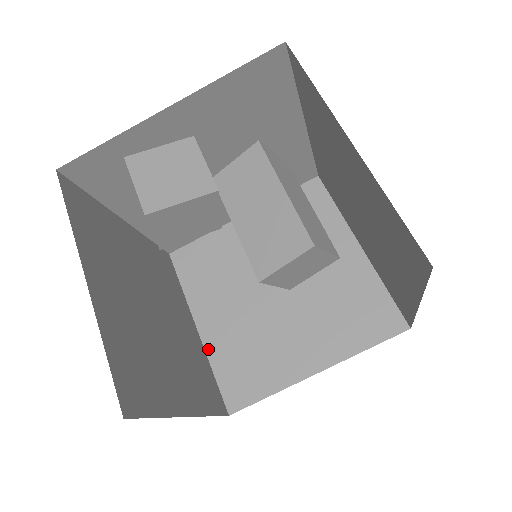
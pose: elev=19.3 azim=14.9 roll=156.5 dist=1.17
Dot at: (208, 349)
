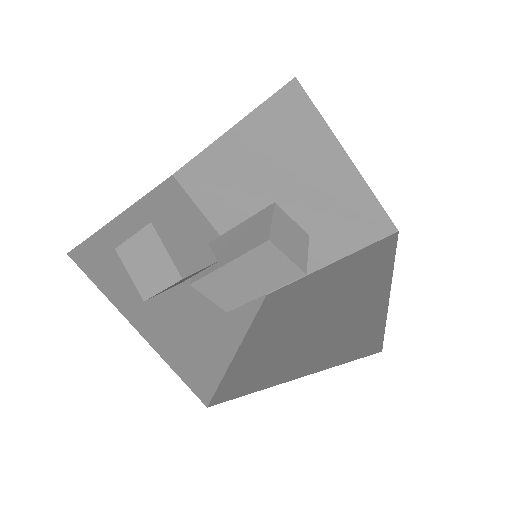
Dot at: (308, 372)
